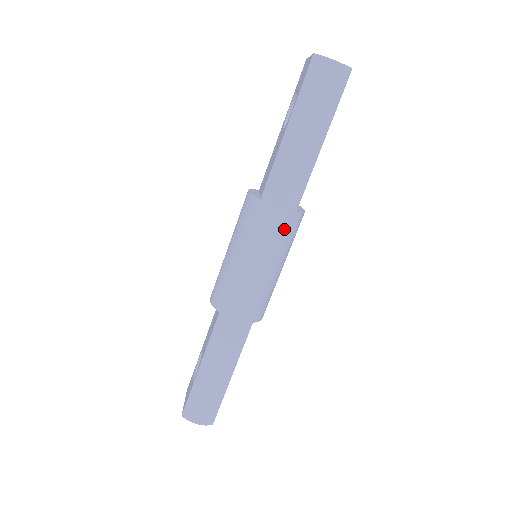
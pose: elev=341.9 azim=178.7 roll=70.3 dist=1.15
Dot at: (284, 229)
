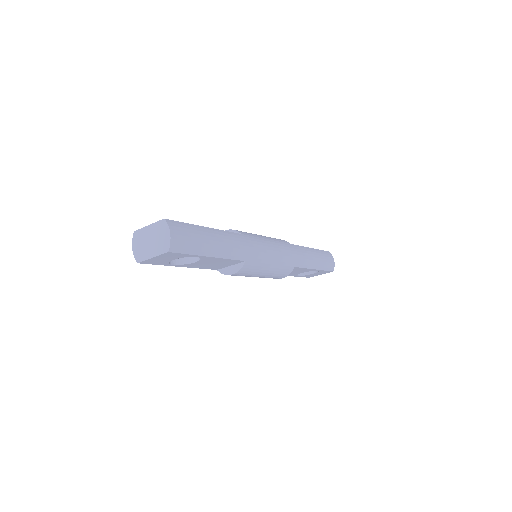
Dot at: (289, 262)
